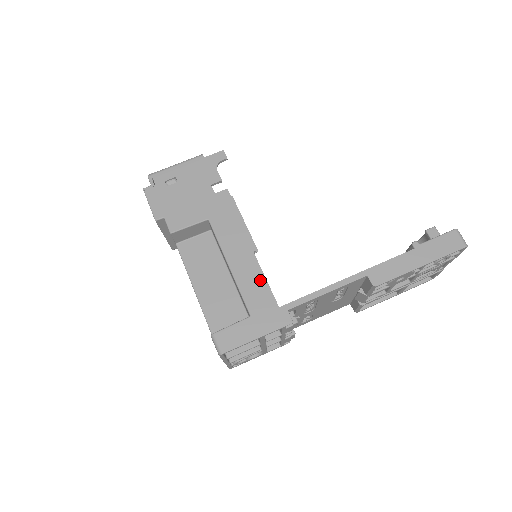
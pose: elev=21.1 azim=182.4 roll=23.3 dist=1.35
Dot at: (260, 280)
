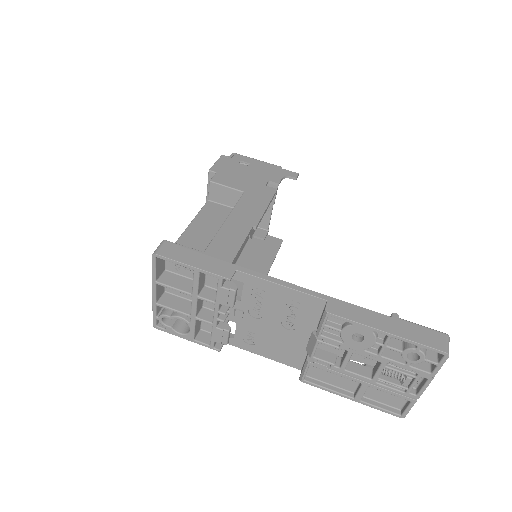
Dot at: (238, 241)
